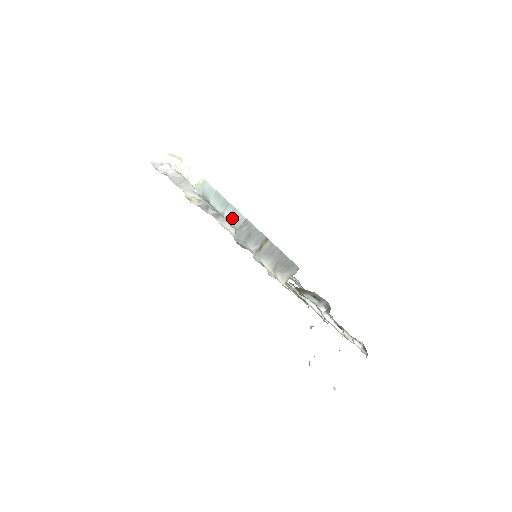
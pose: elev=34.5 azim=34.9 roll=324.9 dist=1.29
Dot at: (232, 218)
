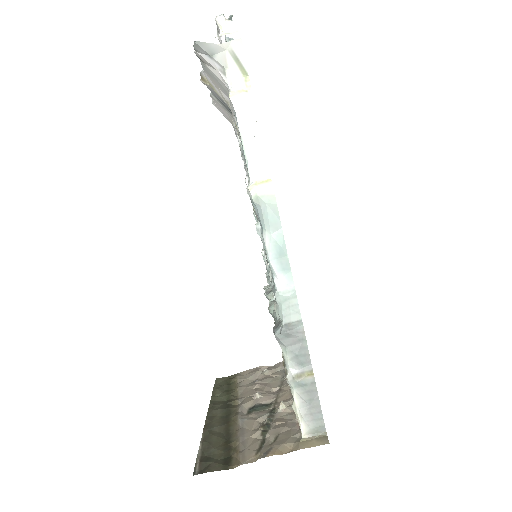
Dot at: (285, 300)
